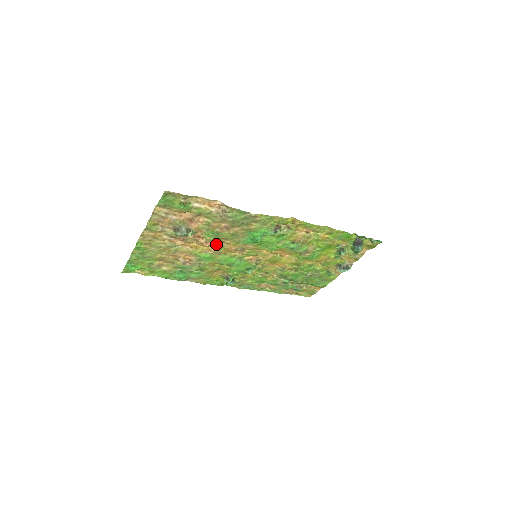
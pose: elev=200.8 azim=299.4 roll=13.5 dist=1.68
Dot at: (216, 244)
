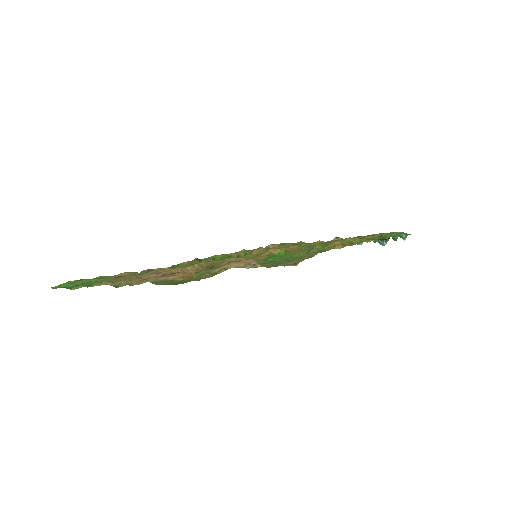
Dot at: occluded
